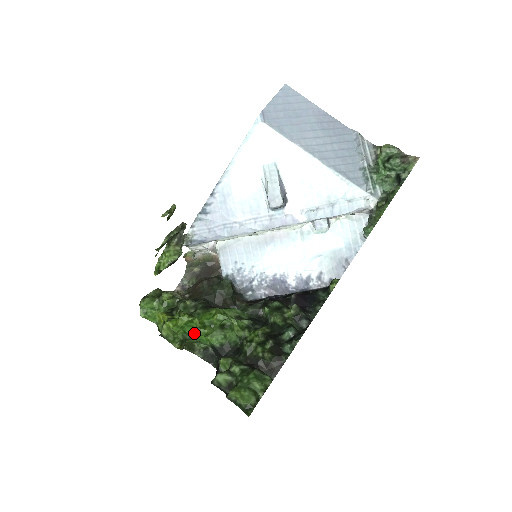
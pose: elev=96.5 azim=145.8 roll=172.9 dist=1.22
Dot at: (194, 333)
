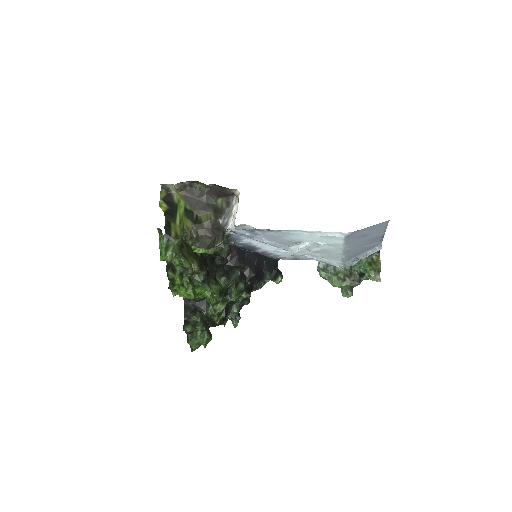
Dot at: occluded
